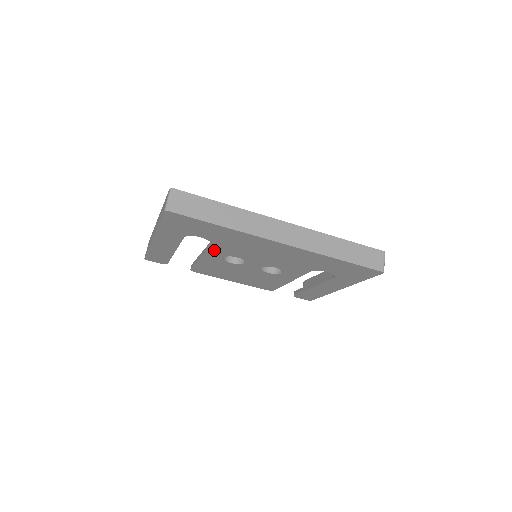
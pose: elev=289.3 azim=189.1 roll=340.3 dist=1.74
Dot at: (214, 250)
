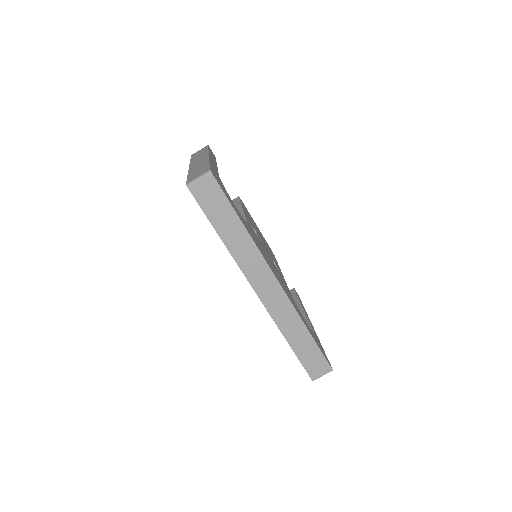
Dot at: occluded
